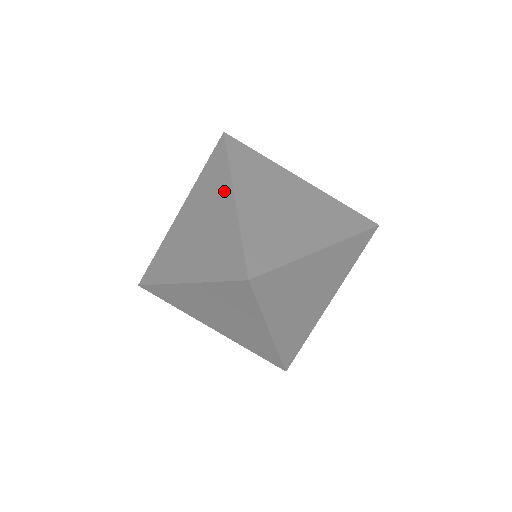
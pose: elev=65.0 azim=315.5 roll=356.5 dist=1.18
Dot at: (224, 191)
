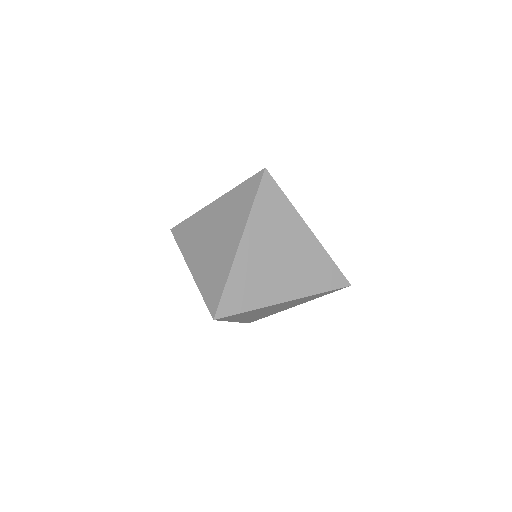
Dot at: occluded
